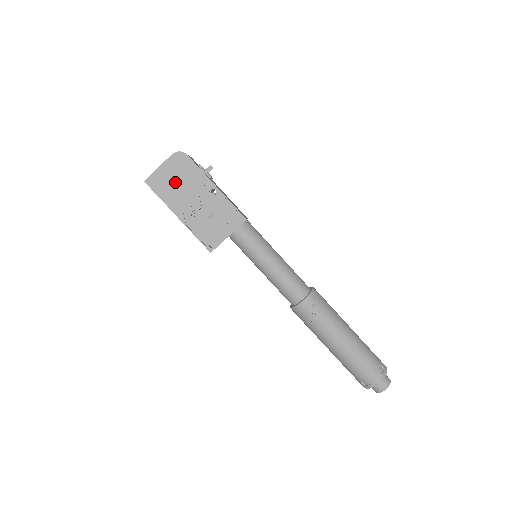
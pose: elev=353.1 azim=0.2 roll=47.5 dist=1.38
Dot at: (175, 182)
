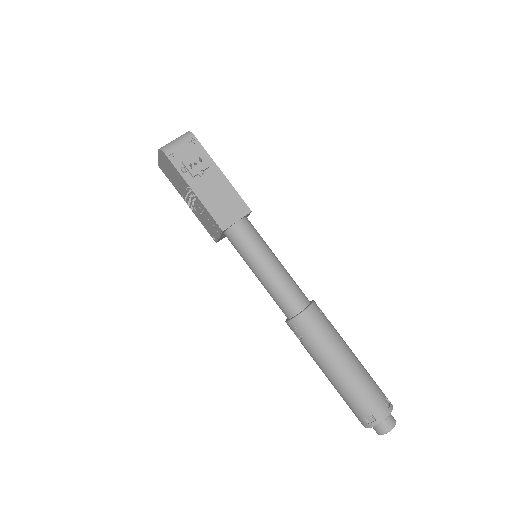
Dot at: (172, 175)
